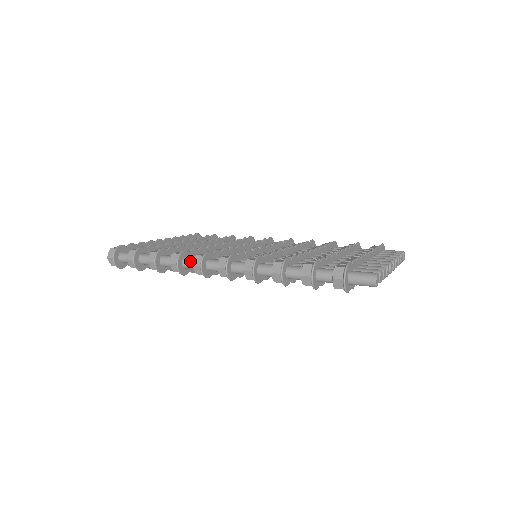
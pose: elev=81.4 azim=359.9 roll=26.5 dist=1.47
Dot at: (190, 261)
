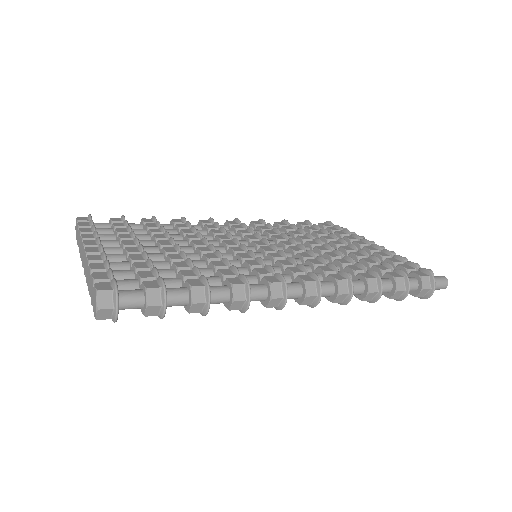
Dot at: (259, 292)
